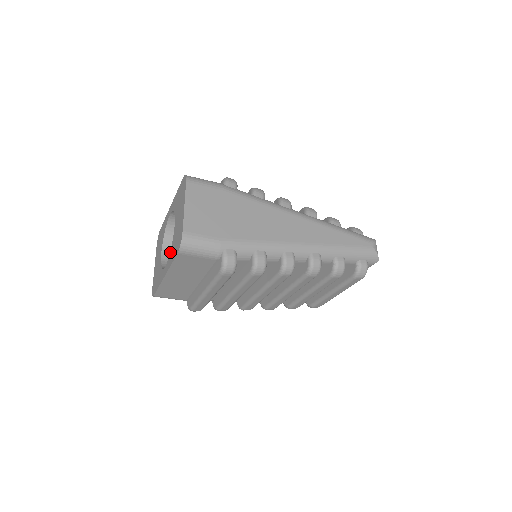
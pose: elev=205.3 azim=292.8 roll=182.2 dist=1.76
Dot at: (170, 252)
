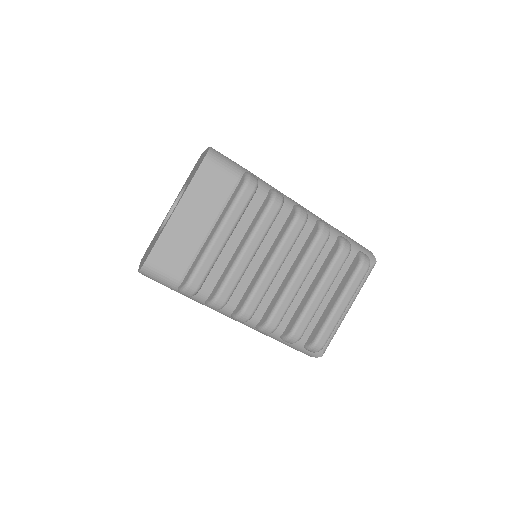
Dot at: (184, 190)
